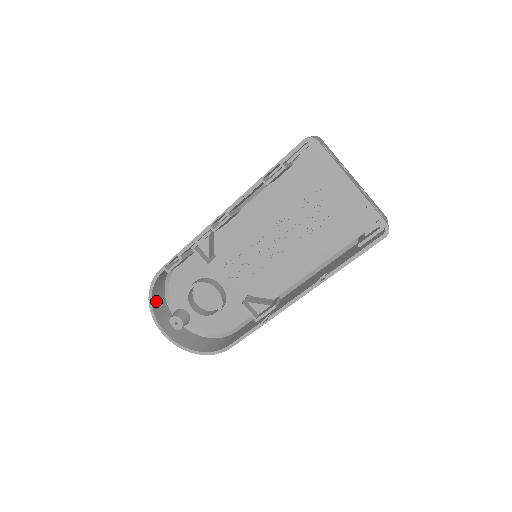
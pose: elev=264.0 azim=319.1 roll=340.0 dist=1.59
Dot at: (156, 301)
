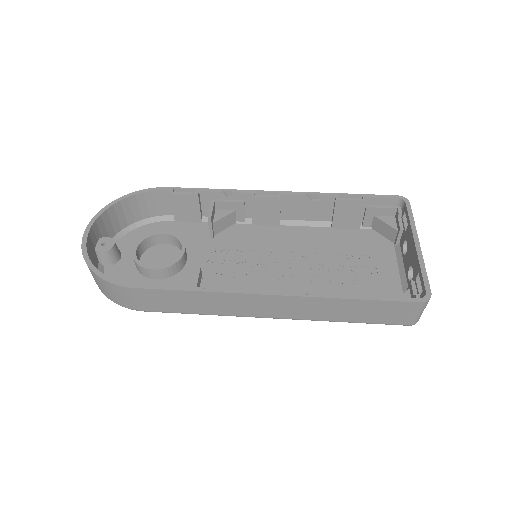
Dot at: (120, 211)
